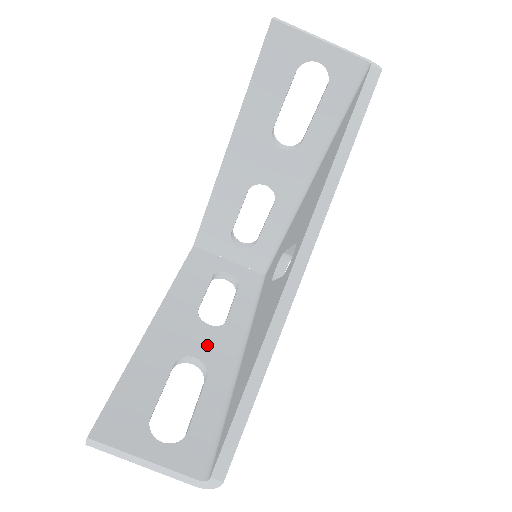
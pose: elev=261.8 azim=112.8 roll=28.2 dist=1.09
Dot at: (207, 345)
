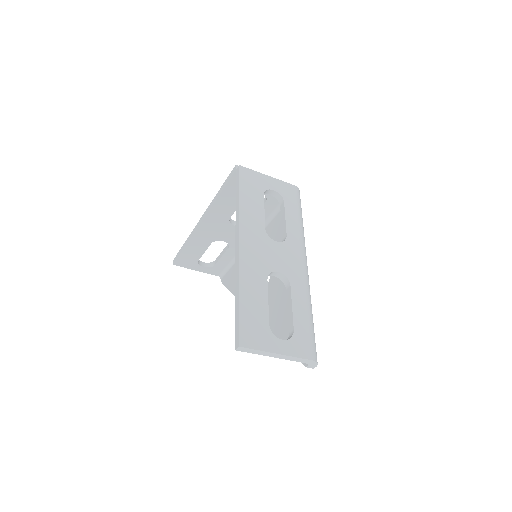
Dot at: (231, 236)
